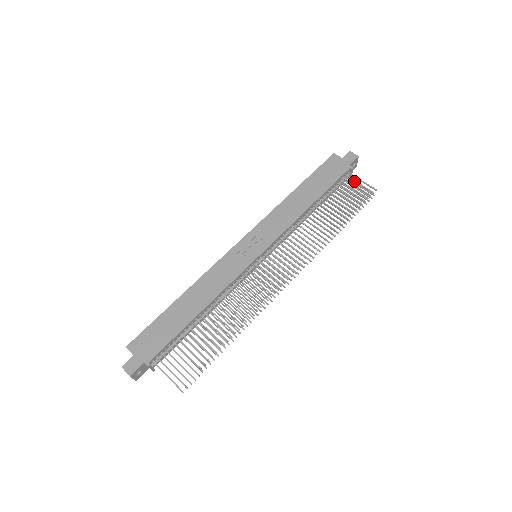
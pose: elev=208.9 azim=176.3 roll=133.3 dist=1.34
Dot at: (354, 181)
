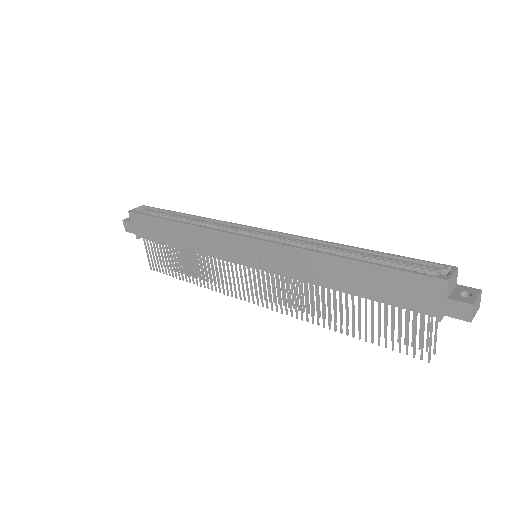
Dot at: (422, 327)
